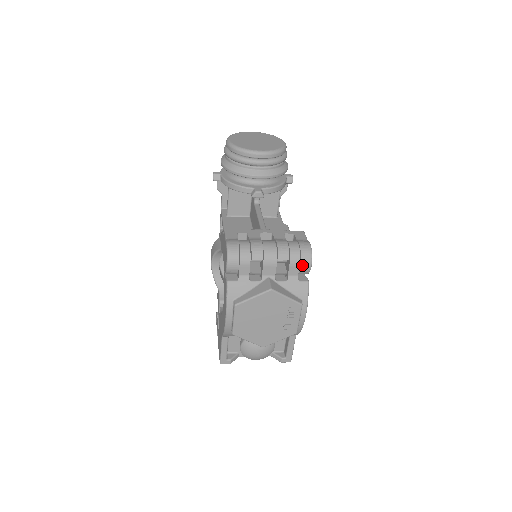
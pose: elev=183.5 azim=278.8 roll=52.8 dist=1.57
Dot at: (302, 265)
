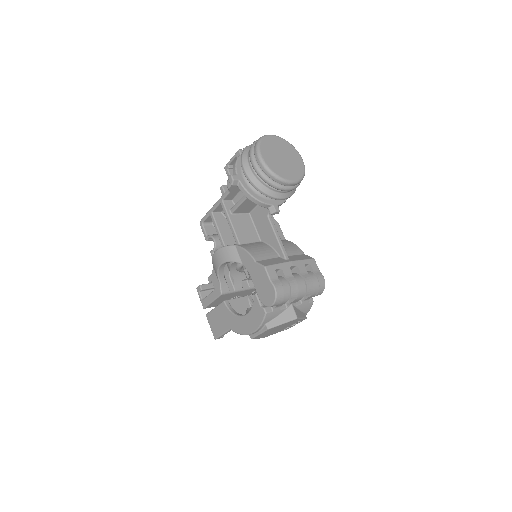
Dot at: (317, 295)
